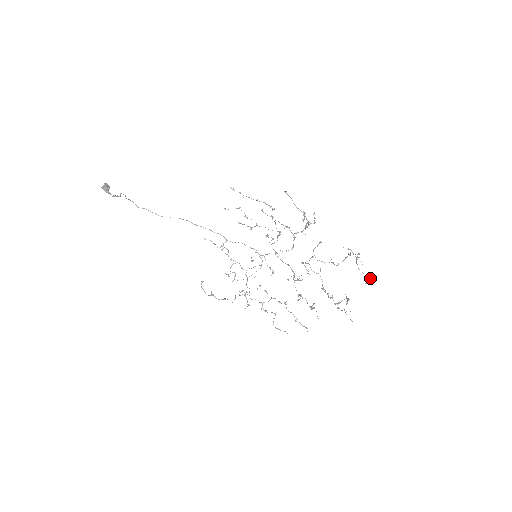
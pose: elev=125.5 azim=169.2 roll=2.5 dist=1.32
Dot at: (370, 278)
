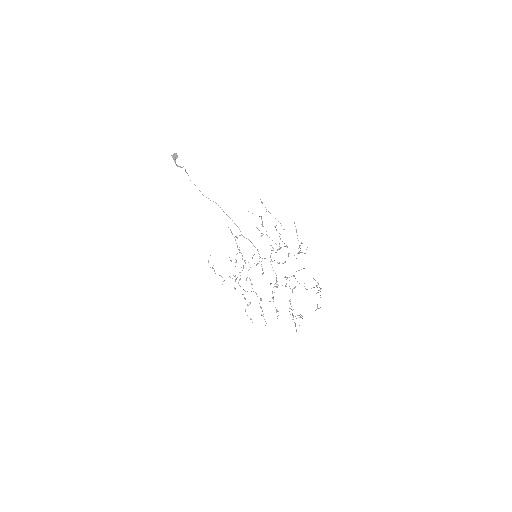
Dot at: (319, 308)
